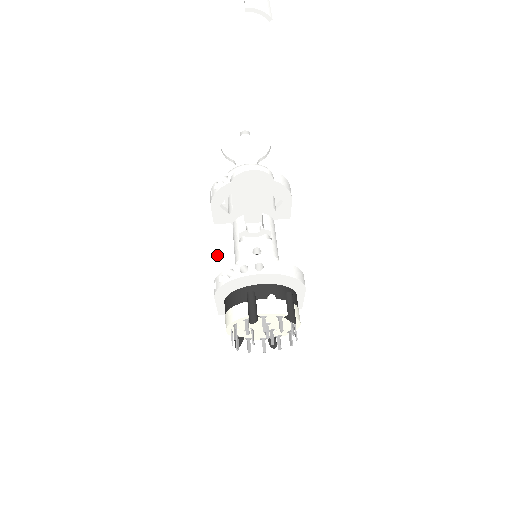
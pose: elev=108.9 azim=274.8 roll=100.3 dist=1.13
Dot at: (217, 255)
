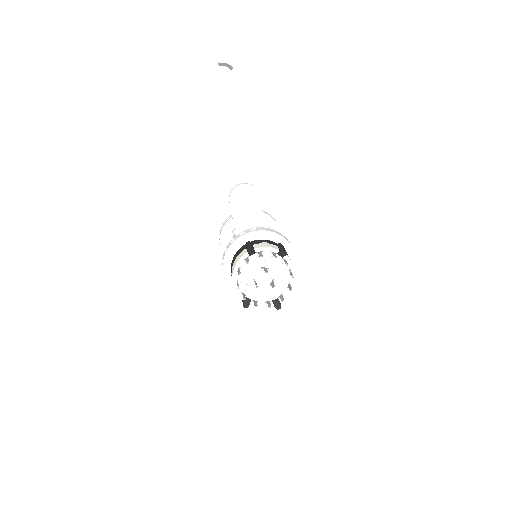
Dot at: occluded
